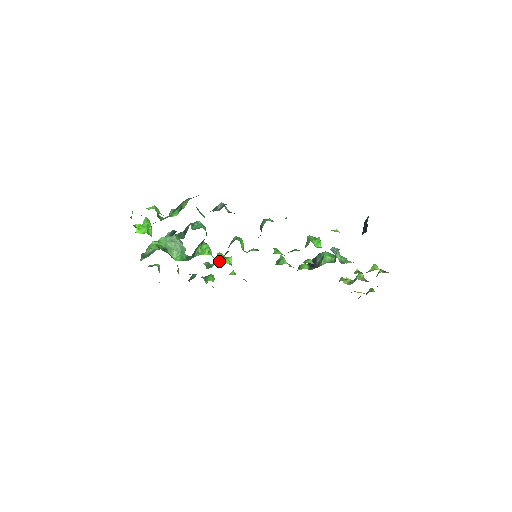
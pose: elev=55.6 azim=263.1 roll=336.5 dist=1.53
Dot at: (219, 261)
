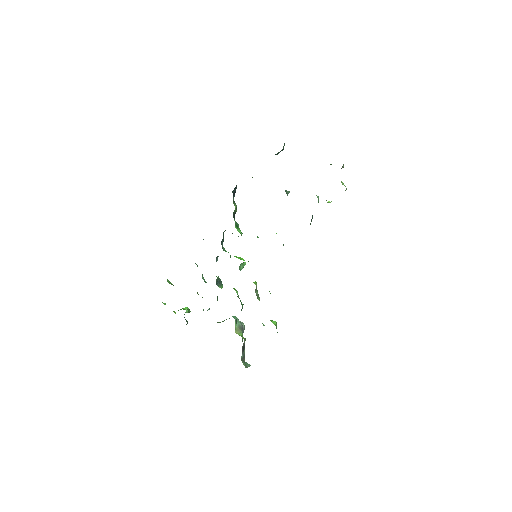
Dot at: occluded
